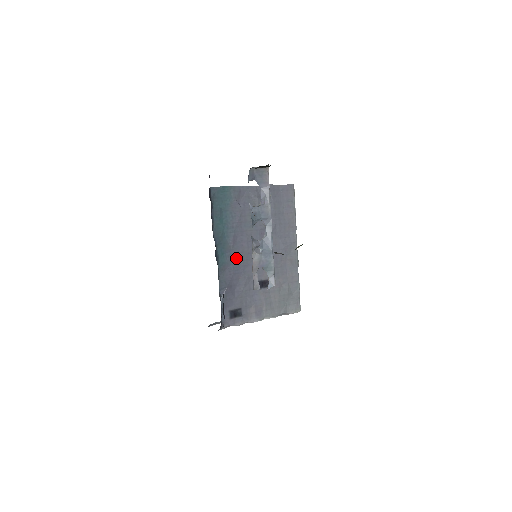
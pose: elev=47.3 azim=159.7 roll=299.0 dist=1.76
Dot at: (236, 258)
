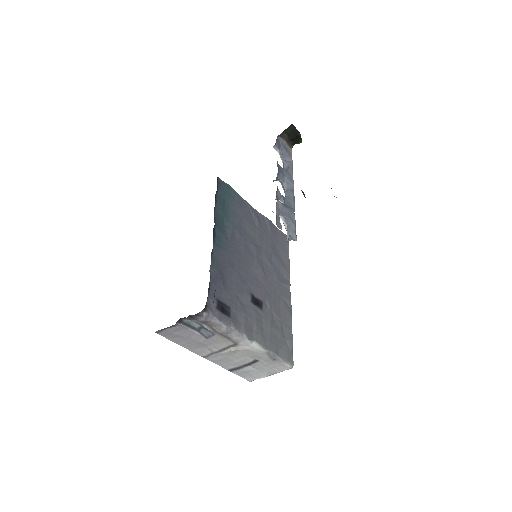
Dot at: (232, 252)
